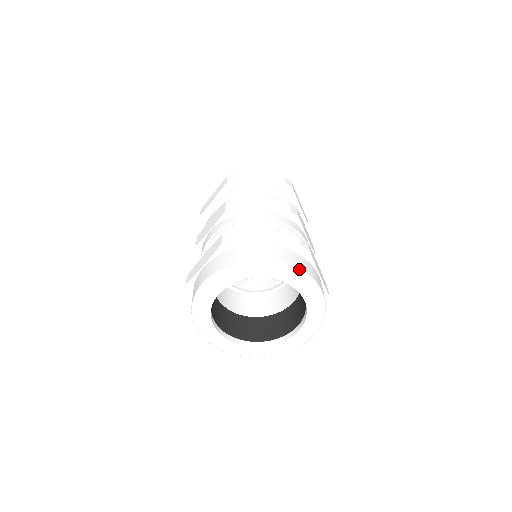
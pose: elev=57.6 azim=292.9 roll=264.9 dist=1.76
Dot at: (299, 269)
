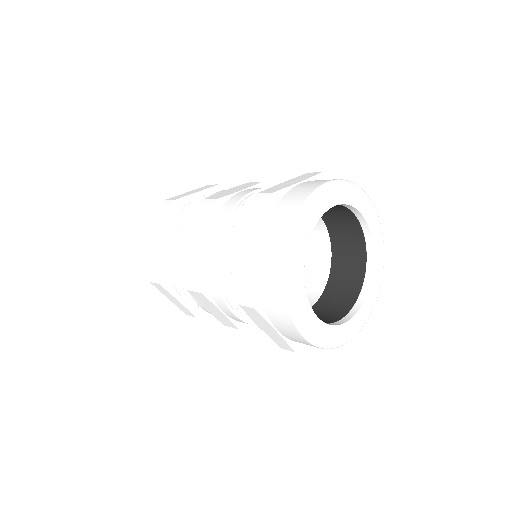
Dot at: (350, 181)
